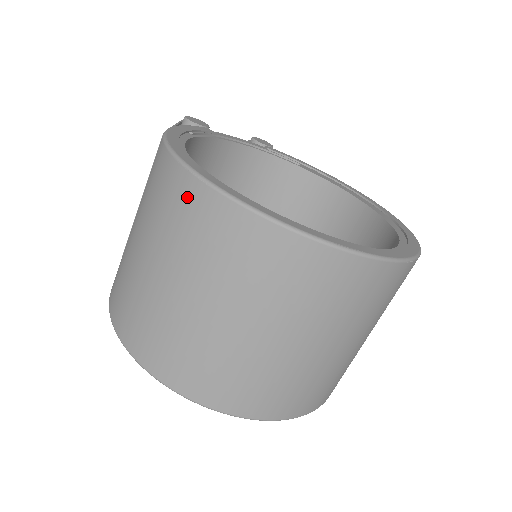
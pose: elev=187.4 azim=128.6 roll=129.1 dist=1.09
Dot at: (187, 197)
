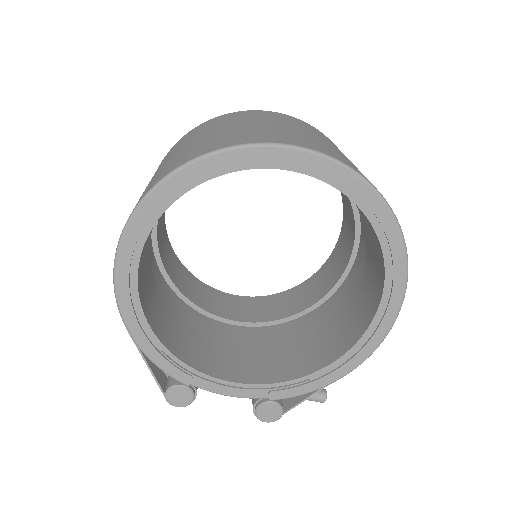
Dot at: occluded
